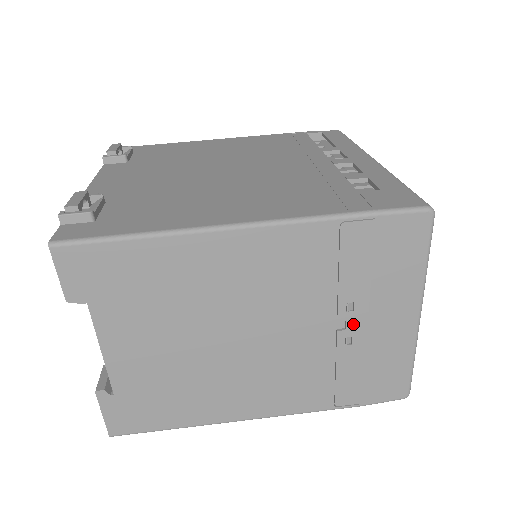
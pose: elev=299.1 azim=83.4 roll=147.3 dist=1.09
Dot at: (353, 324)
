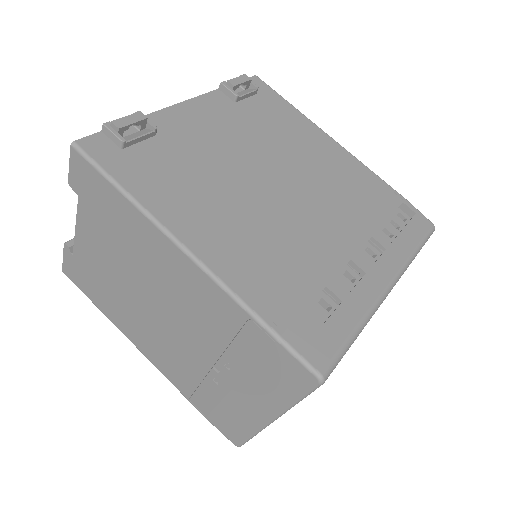
Dot at: (225, 376)
